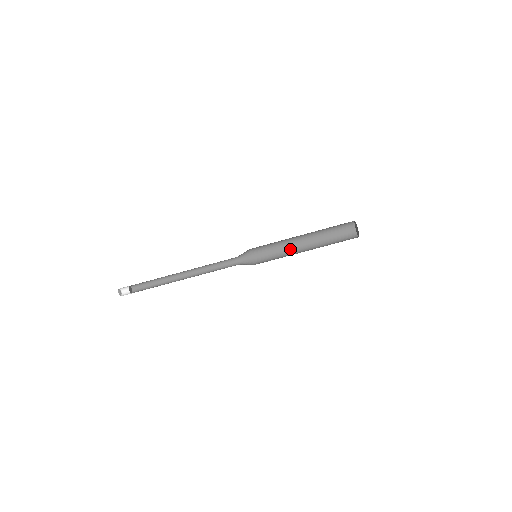
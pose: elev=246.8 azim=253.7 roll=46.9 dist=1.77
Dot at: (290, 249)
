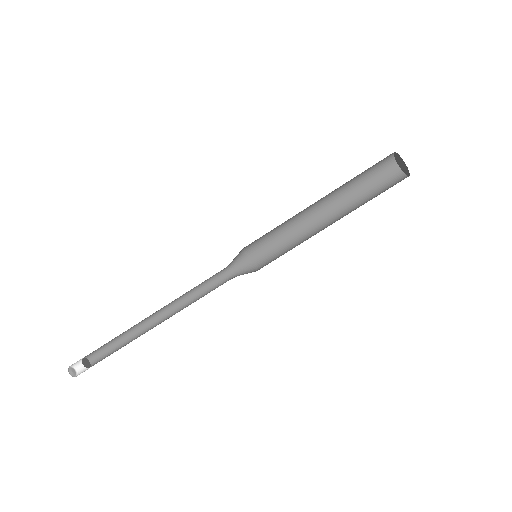
Dot at: (309, 235)
